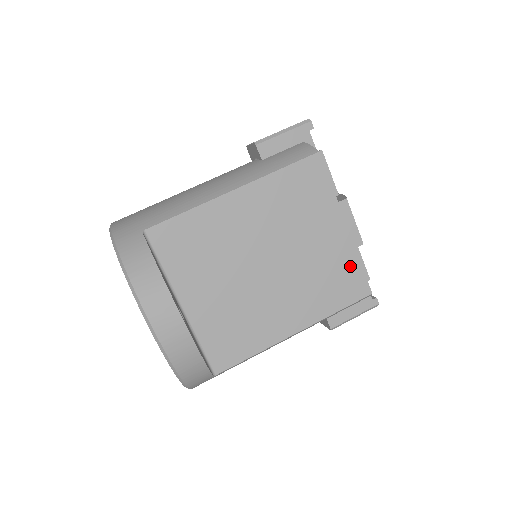
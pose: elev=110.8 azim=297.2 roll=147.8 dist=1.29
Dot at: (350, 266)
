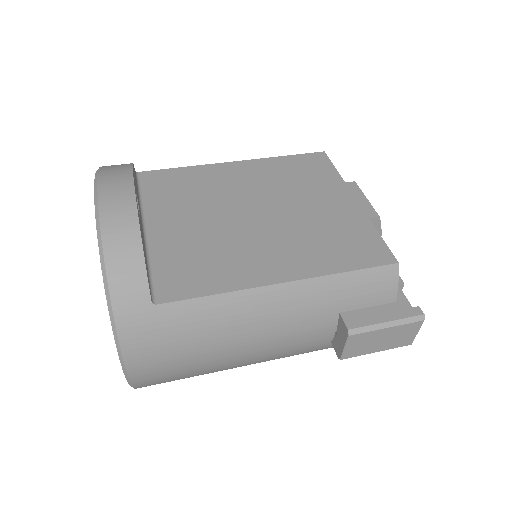
Dot at: (363, 232)
